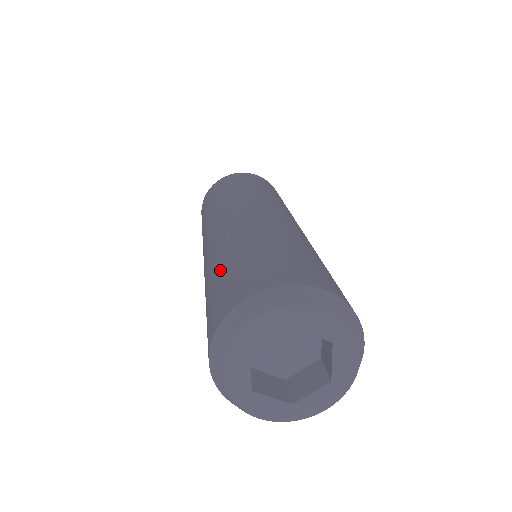
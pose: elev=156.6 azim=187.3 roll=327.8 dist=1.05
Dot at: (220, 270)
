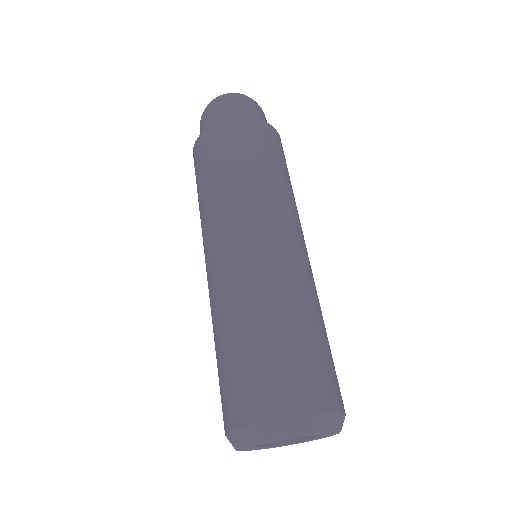
Dot at: (253, 338)
